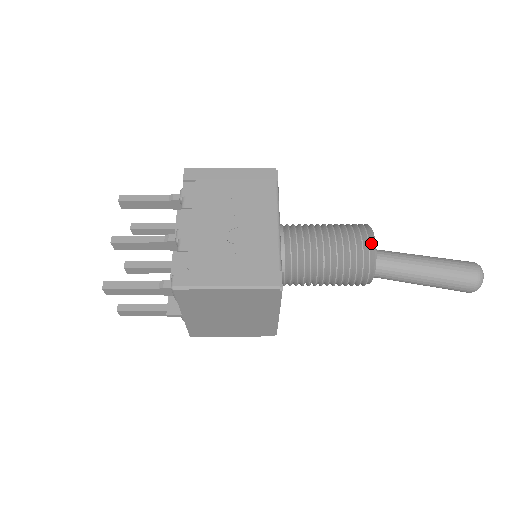
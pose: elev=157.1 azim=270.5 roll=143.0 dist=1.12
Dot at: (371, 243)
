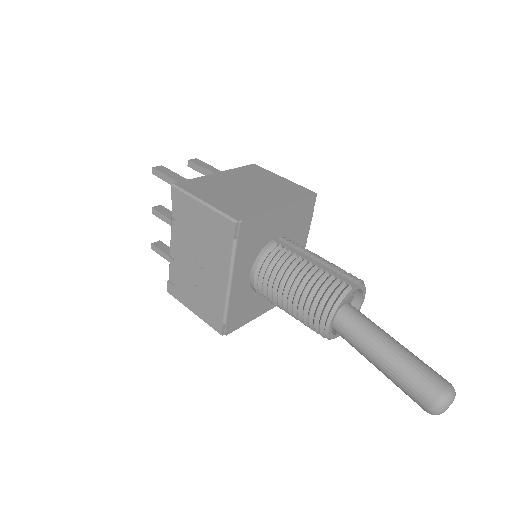
Dot at: (324, 325)
